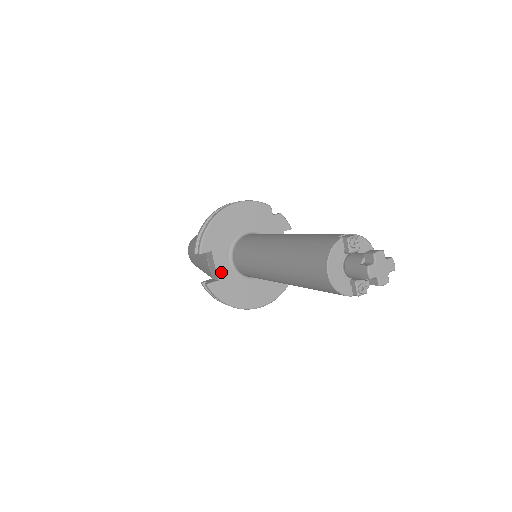
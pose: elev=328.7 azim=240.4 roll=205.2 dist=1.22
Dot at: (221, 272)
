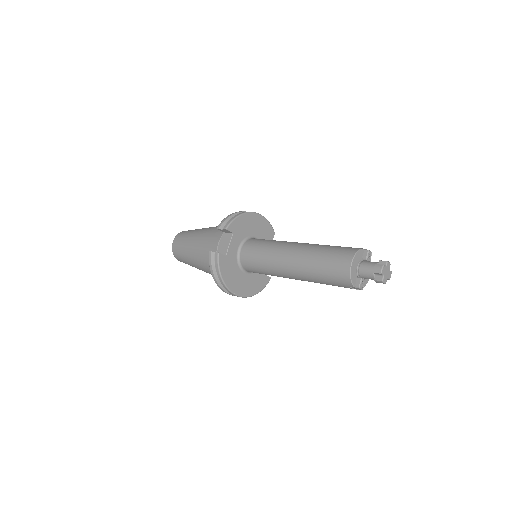
Dot at: (230, 251)
